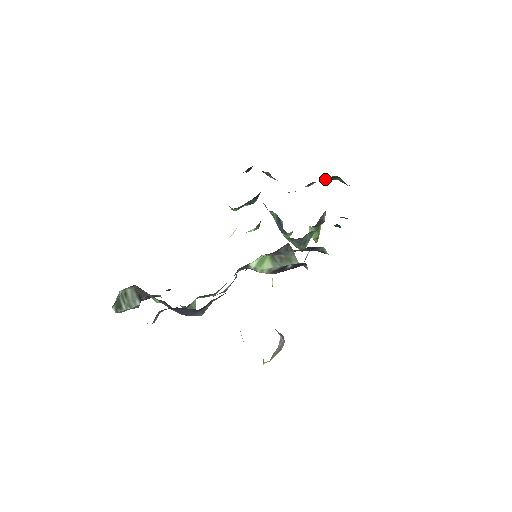
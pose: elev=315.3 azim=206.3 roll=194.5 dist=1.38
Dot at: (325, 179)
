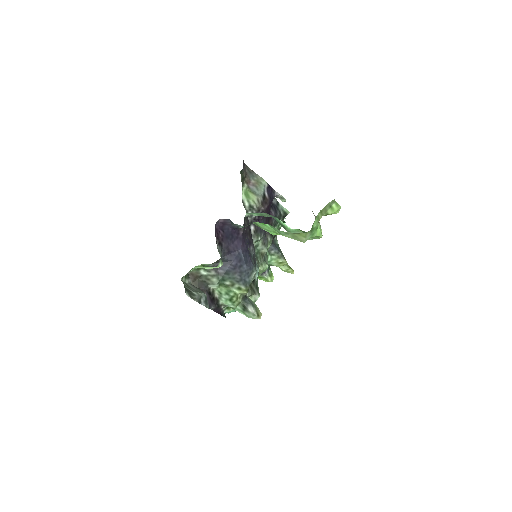
Dot at: occluded
